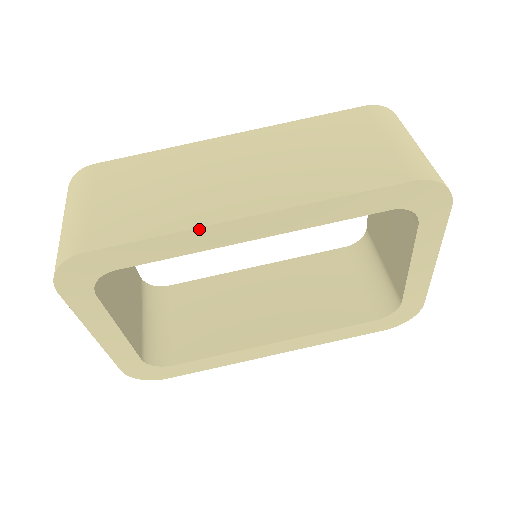
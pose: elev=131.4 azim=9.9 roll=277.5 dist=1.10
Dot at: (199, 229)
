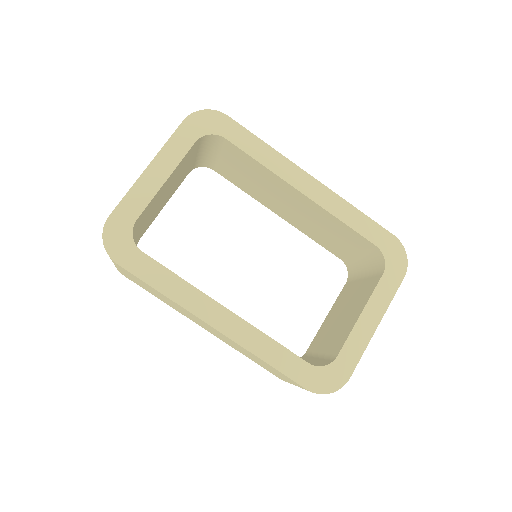
Dot at: (286, 159)
